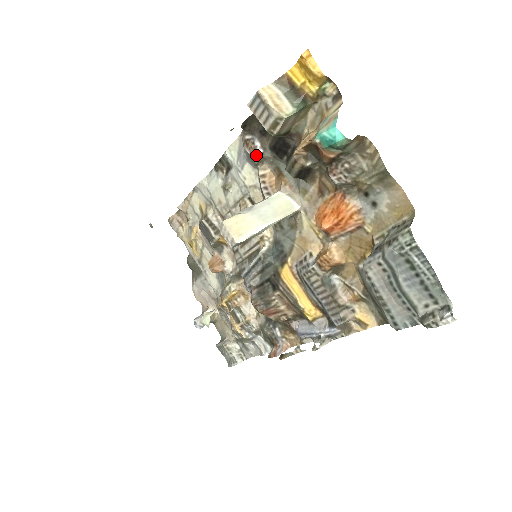
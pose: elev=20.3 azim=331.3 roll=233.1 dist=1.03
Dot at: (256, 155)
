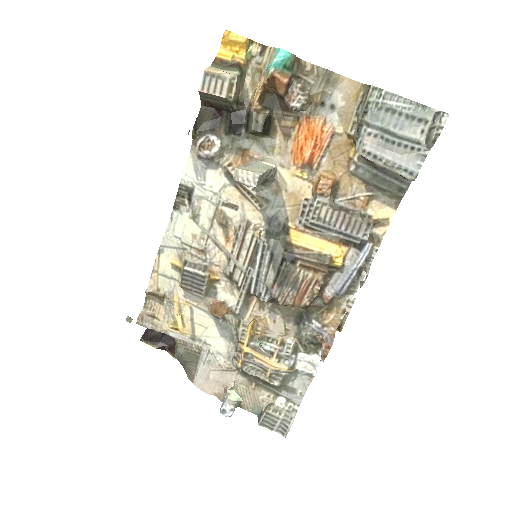
Dot at: (216, 149)
